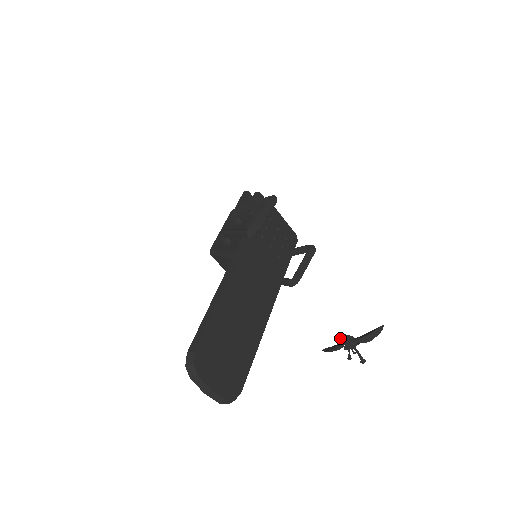
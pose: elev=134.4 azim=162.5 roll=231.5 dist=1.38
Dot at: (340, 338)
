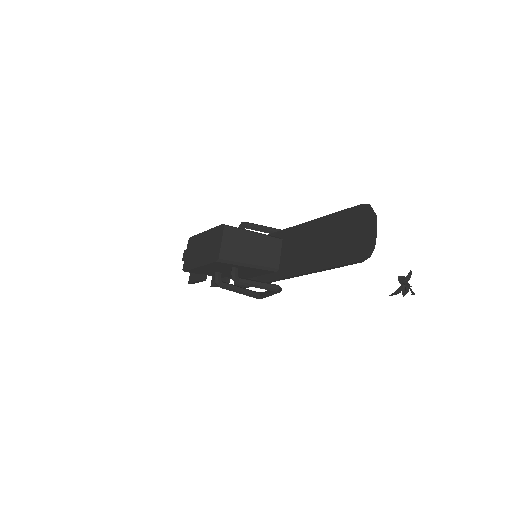
Dot at: (411, 272)
